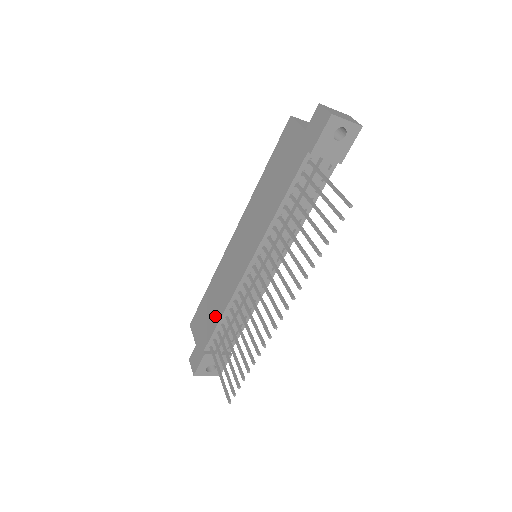
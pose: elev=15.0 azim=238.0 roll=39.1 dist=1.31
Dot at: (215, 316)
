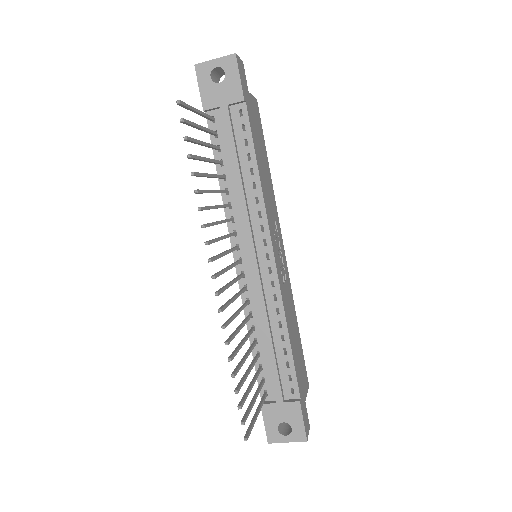
Dot at: occluded
